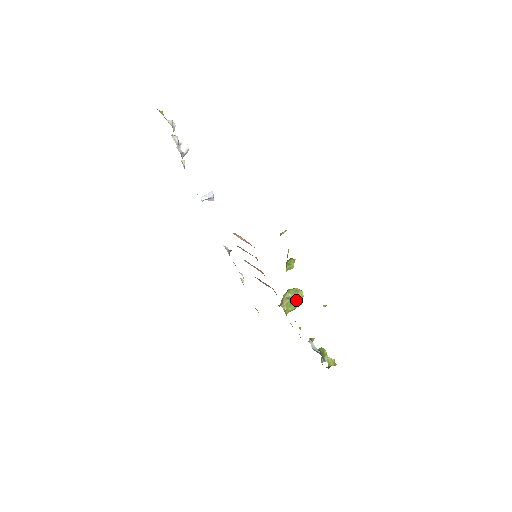
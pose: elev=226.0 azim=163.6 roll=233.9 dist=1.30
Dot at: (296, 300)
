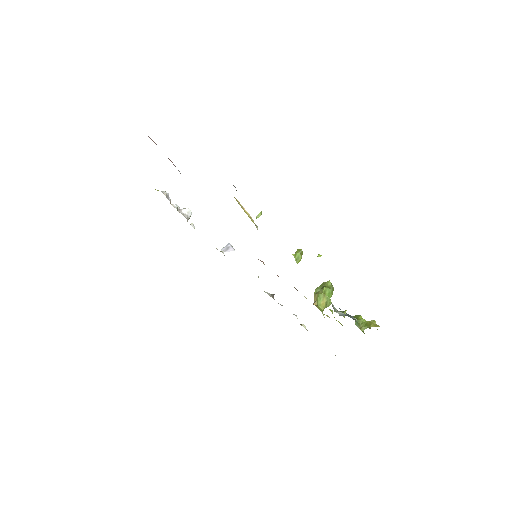
Dot at: (323, 290)
